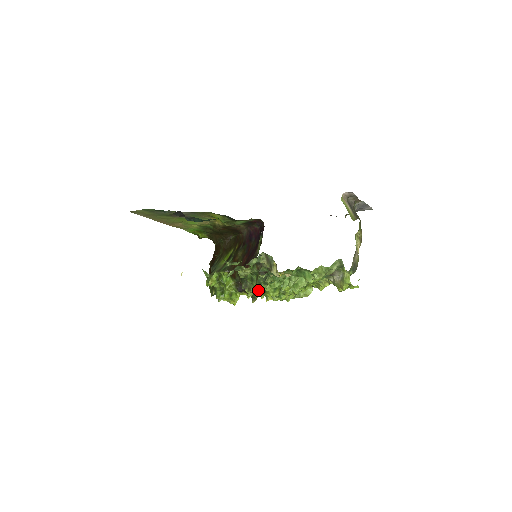
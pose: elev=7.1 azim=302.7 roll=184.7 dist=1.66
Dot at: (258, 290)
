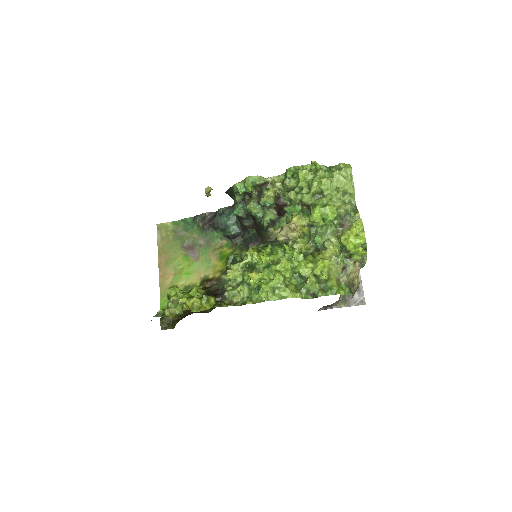
Dot at: (253, 249)
